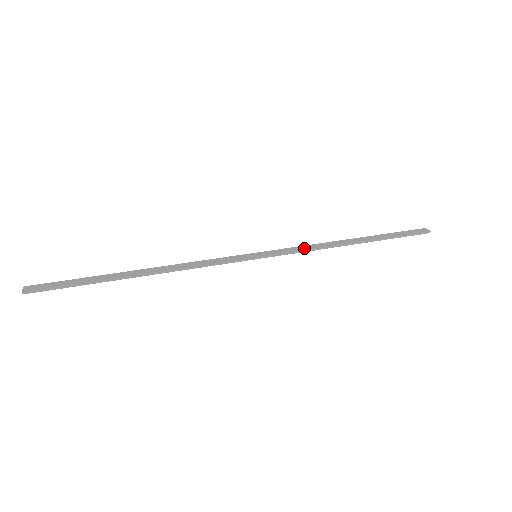
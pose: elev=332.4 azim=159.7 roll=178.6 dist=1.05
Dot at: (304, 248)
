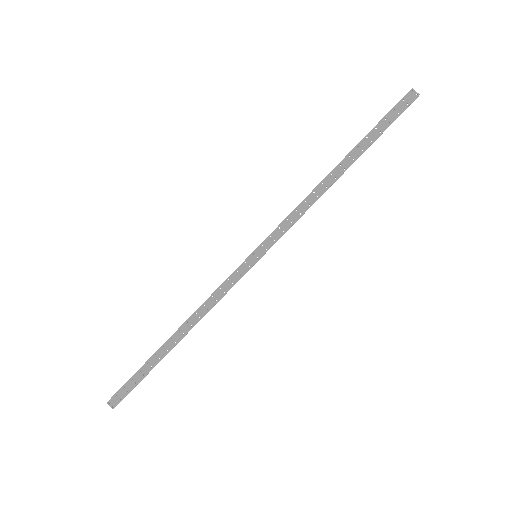
Dot at: (295, 217)
